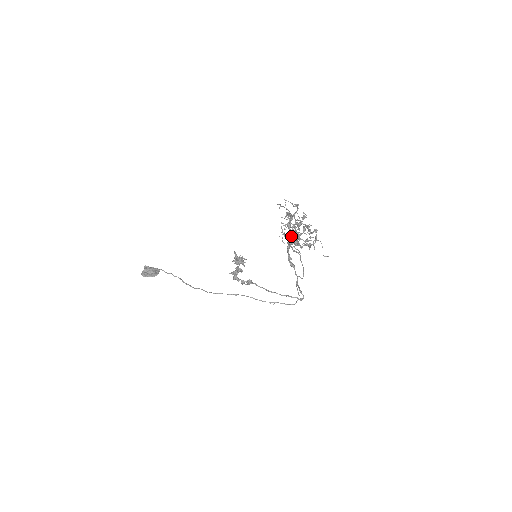
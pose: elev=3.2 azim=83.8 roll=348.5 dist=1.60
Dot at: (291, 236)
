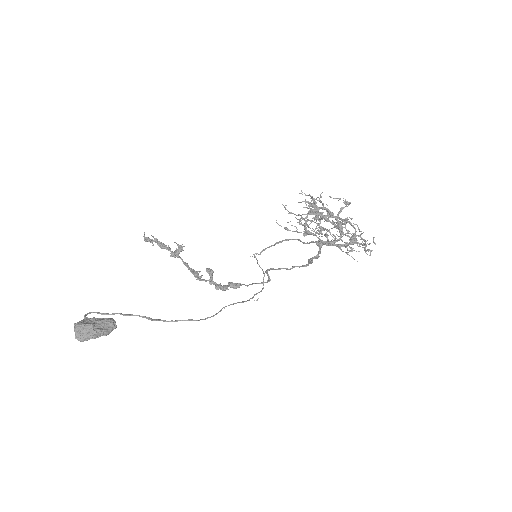
Dot at: (318, 231)
